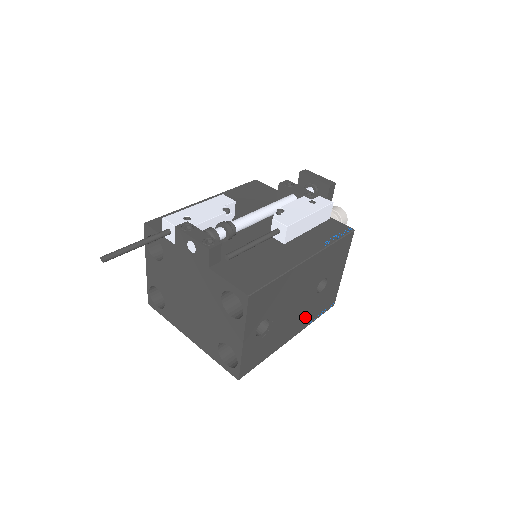
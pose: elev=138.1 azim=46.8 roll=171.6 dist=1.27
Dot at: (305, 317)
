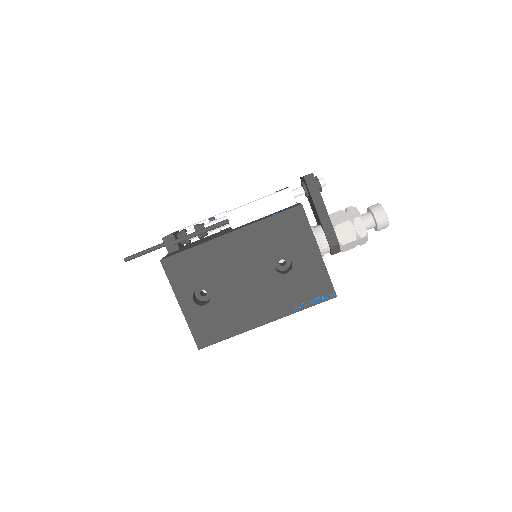
Dot at: (277, 301)
